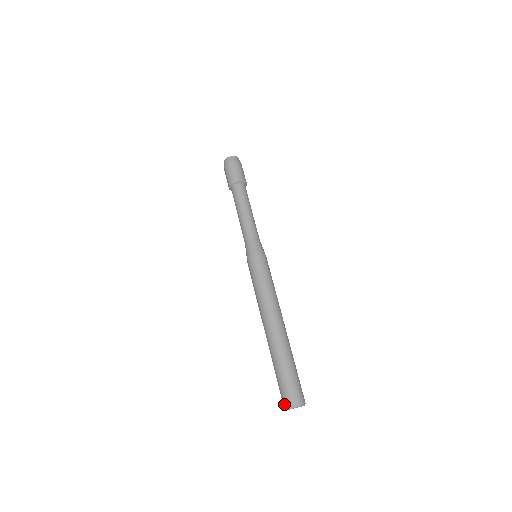
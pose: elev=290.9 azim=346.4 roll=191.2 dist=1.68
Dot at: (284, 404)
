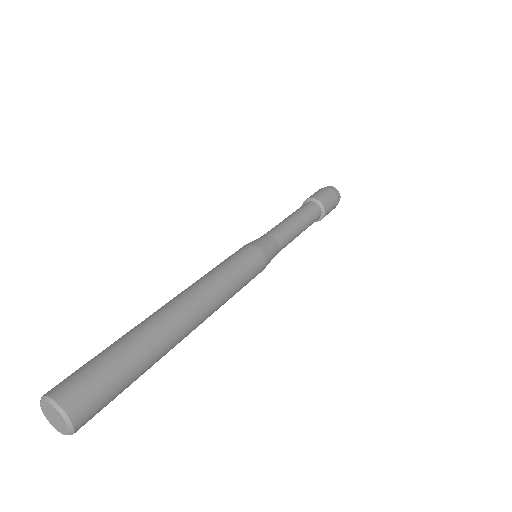
Dot at: occluded
